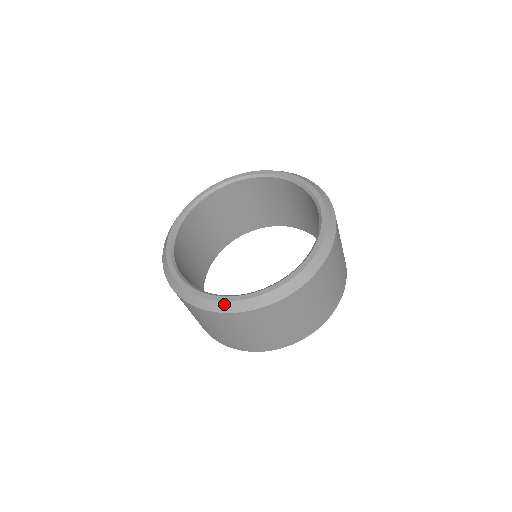
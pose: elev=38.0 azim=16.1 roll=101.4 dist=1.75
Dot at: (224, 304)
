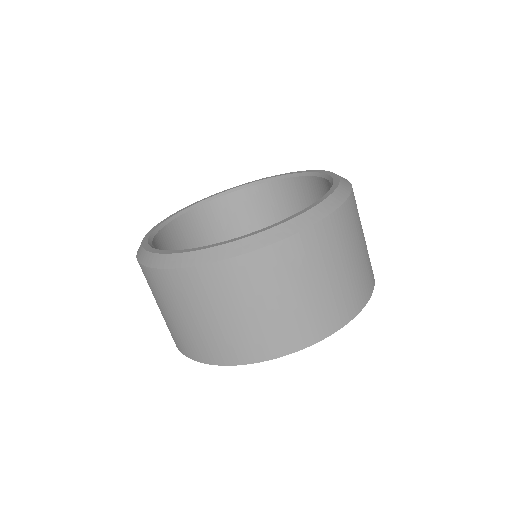
Dot at: (287, 225)
